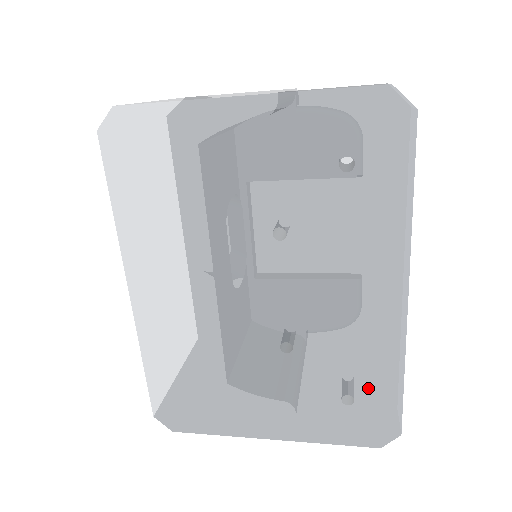
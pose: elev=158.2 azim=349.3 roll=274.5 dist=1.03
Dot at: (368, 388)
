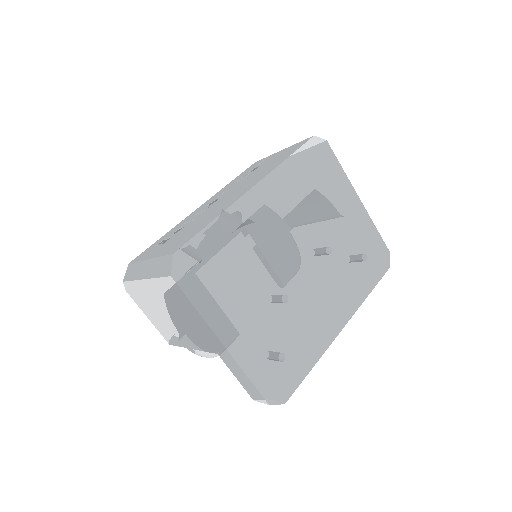
Dot at: (295, 359)
